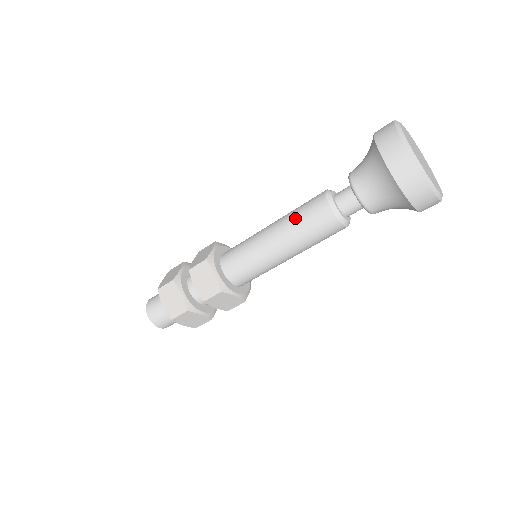
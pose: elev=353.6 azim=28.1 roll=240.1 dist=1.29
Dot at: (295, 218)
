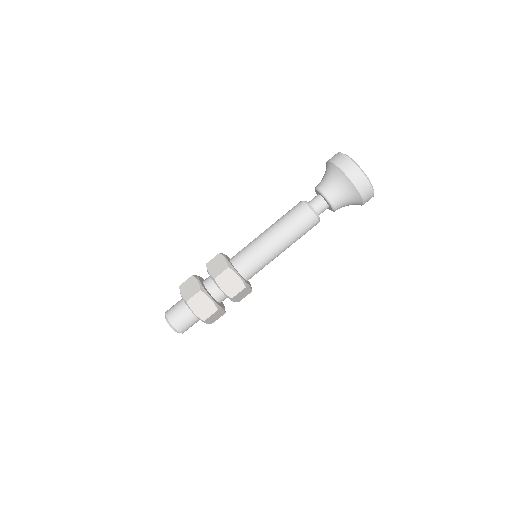
Dot at: (289, 223)
